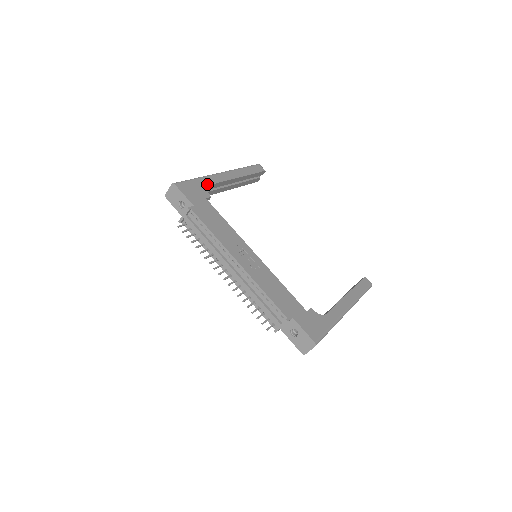
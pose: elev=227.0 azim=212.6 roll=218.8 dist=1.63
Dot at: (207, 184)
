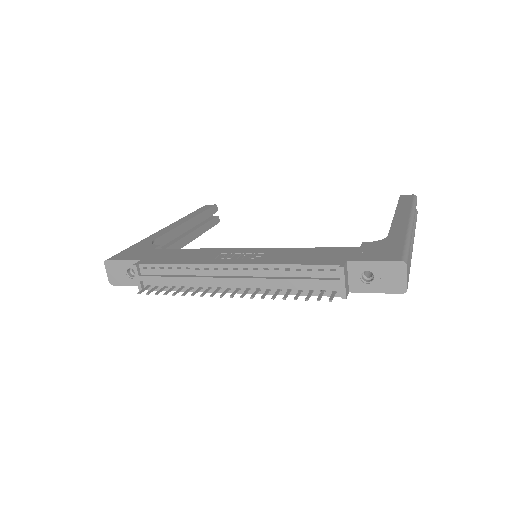
Dot at: (150, 241)
